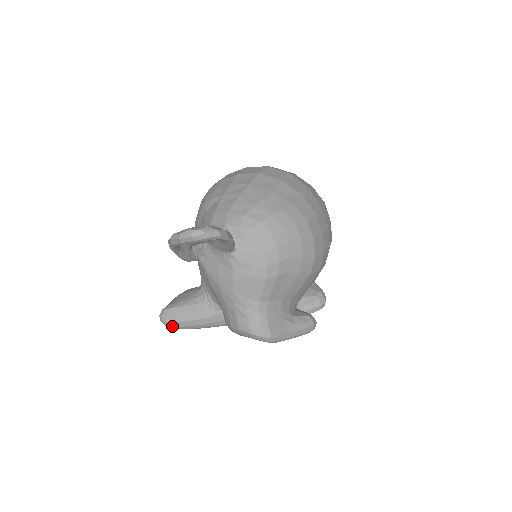
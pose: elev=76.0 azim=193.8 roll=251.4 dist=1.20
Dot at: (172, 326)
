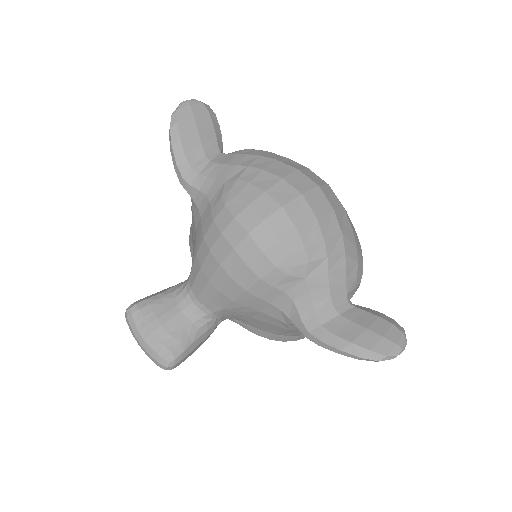
Dot at: occluded
